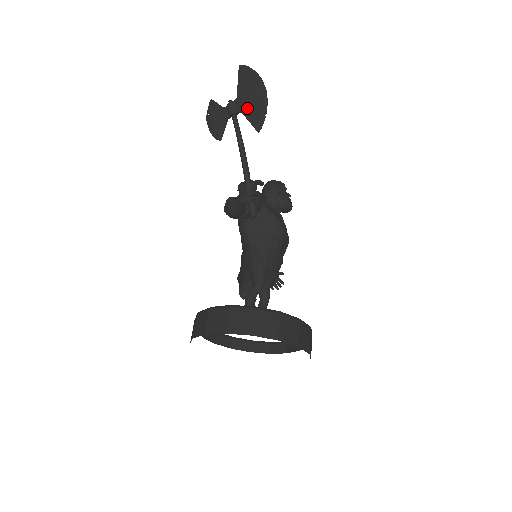
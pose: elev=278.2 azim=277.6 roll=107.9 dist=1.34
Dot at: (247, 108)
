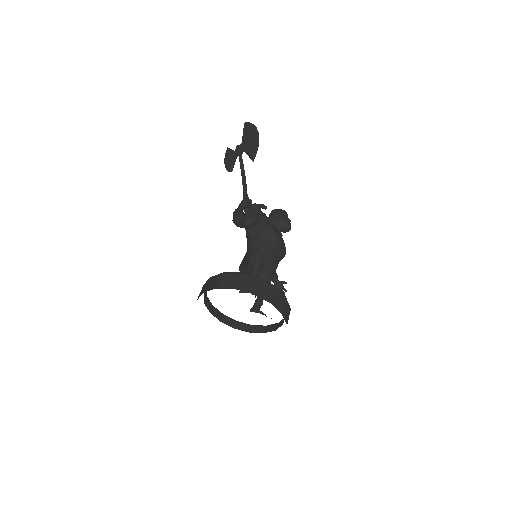
Dot at: (247, 147)
